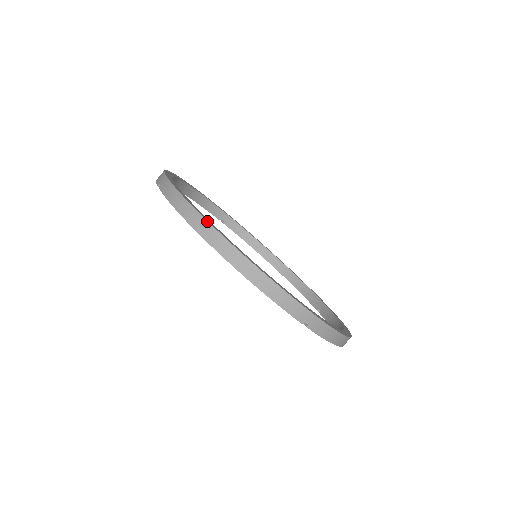
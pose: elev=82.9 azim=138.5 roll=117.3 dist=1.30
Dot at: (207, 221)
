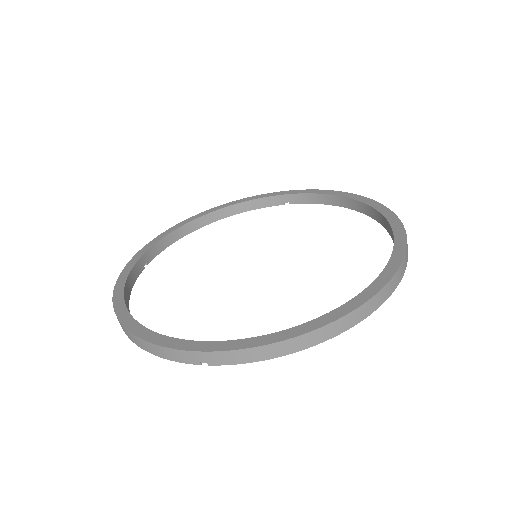
Dot at: (320, 328)
